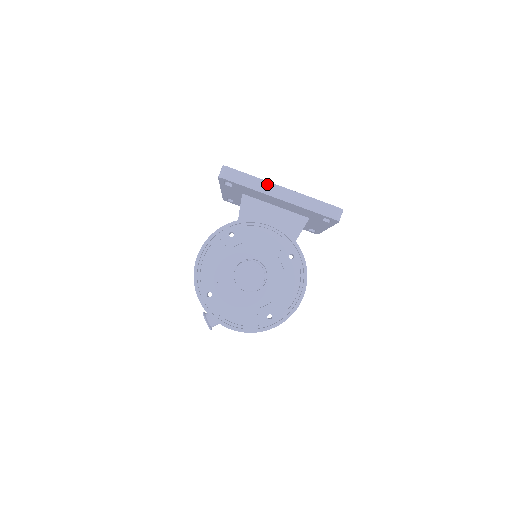
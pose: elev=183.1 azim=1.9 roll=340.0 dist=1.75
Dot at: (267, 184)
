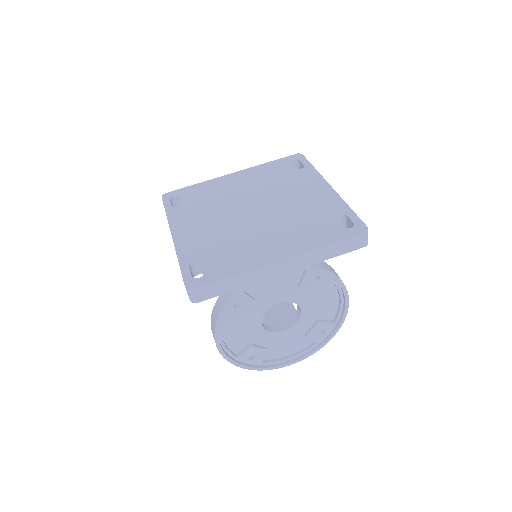
Dot at: (258, 271)
